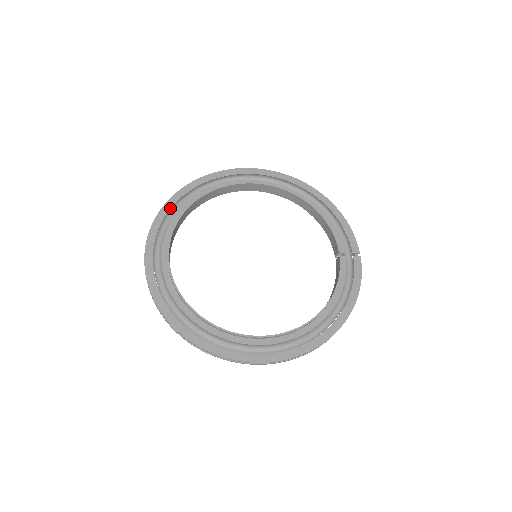
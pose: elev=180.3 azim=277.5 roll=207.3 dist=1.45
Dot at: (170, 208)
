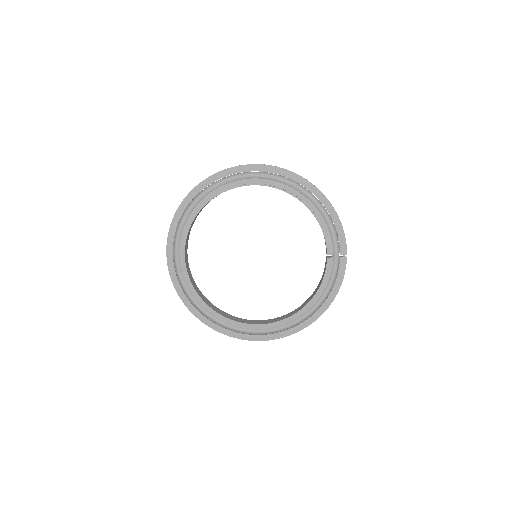
Dot at: (182, 213)
